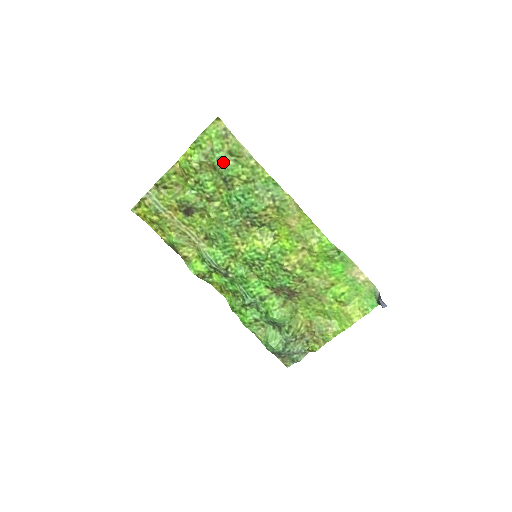
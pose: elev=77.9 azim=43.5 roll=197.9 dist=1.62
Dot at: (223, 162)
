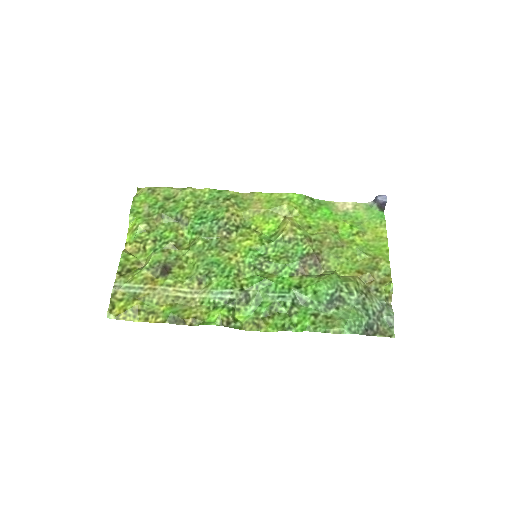
Dot at: (165, 207)
